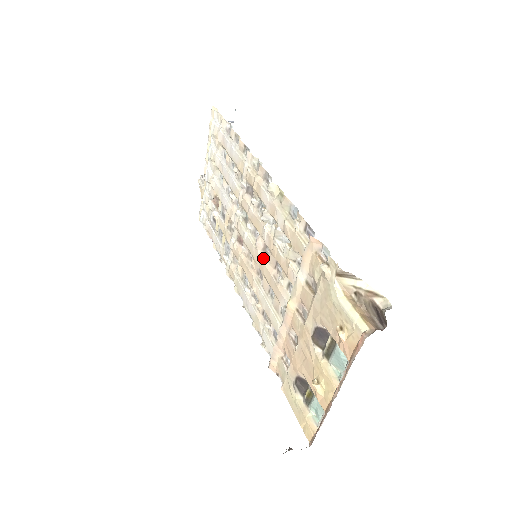
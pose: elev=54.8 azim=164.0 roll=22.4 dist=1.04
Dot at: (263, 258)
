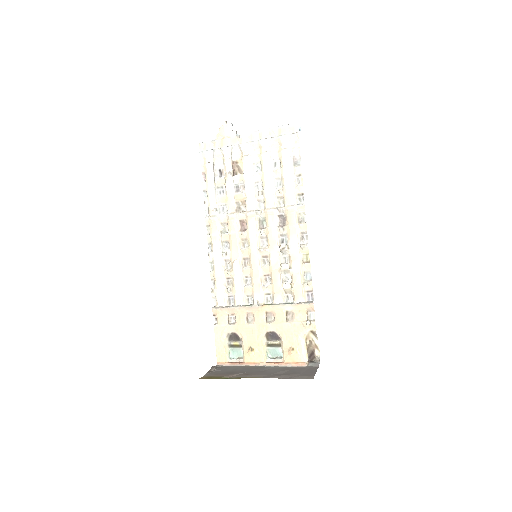
Dot at: (259, 261)
